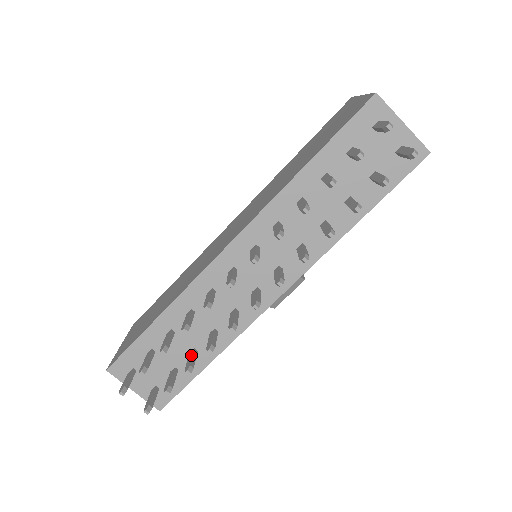
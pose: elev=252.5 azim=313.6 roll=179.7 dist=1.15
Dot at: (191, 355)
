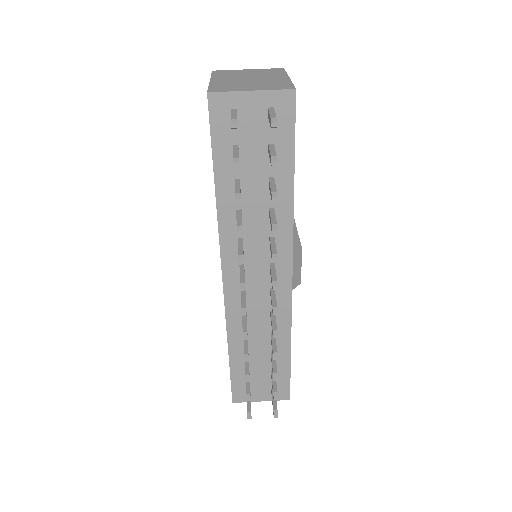
Dot at: (271, 361)
